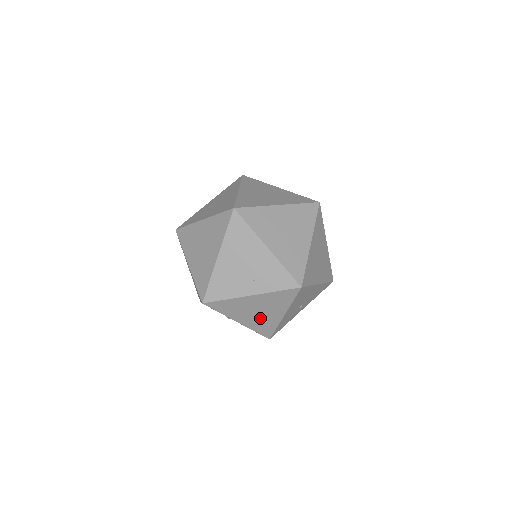
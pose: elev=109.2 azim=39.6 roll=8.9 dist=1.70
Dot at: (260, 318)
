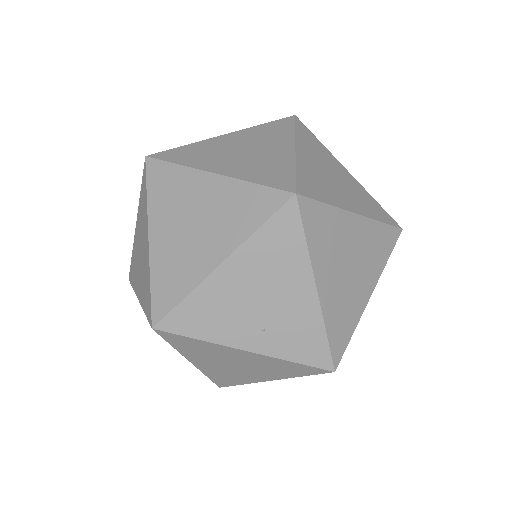
Dot at: (230, 370)
